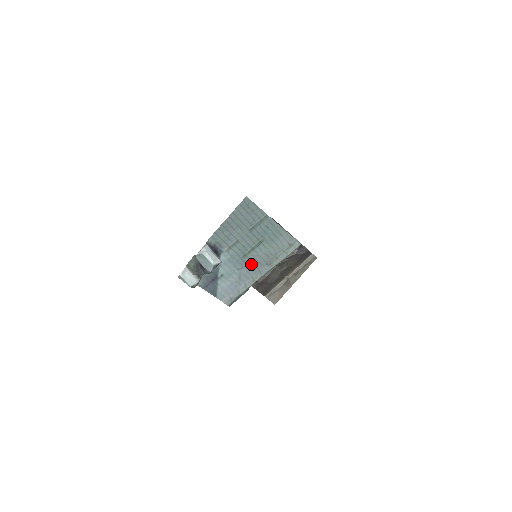
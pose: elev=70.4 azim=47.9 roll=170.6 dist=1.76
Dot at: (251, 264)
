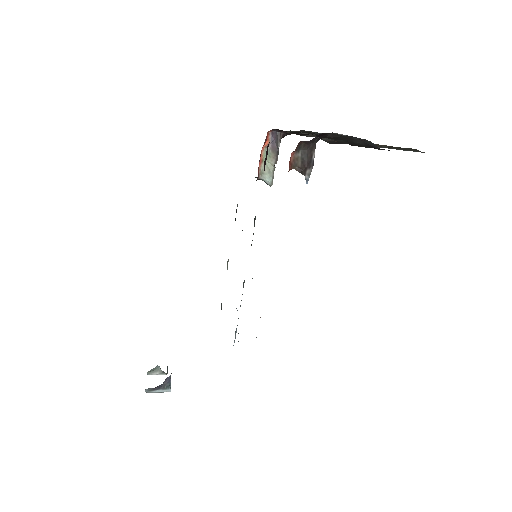
Dot at: occluded
